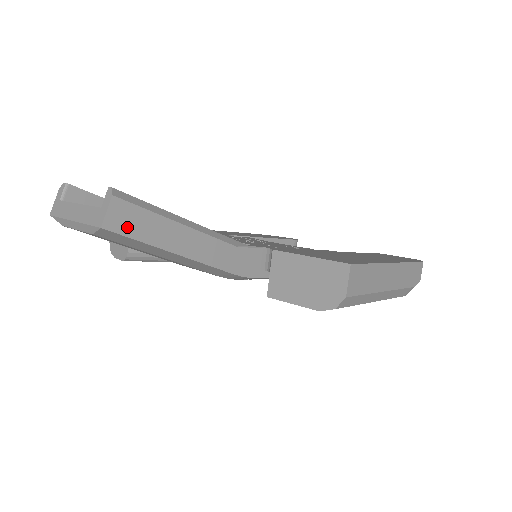
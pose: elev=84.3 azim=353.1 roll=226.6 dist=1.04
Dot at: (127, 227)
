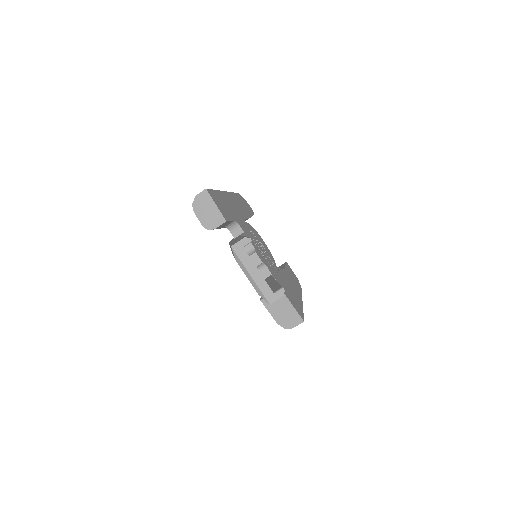
Dot at: occluded
